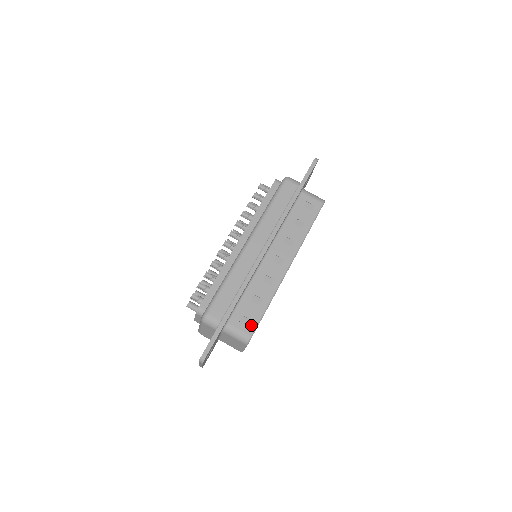
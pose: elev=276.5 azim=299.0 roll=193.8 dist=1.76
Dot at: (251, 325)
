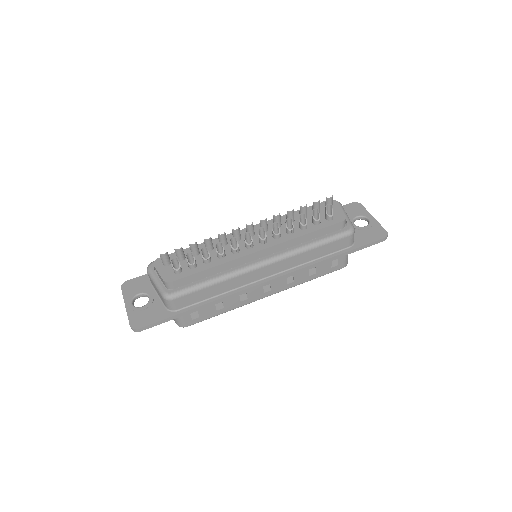
Dot at: (196, 320)
